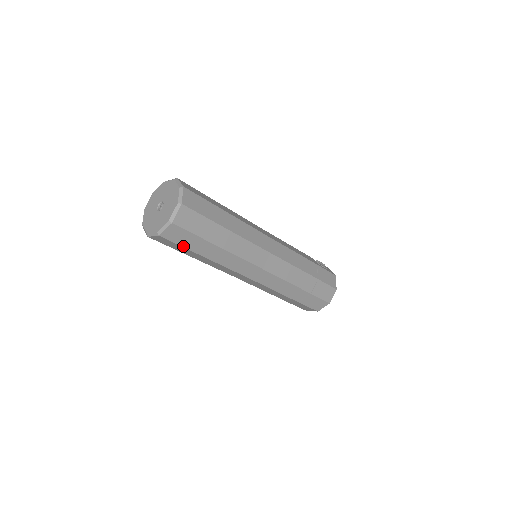
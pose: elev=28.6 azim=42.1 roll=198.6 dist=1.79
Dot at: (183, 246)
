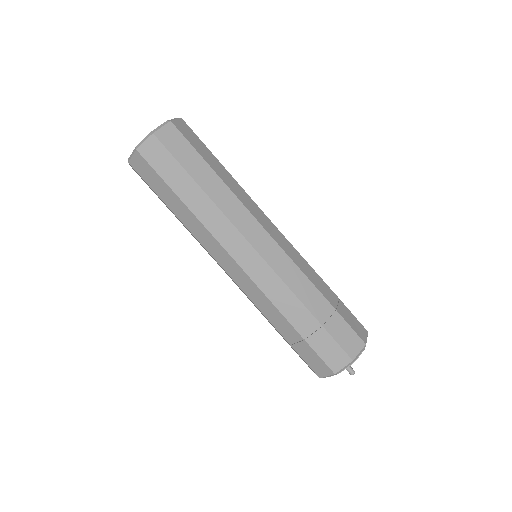
Dot at: (177, 160)
